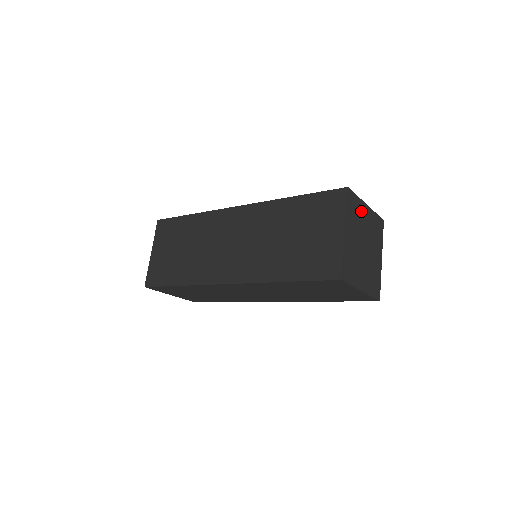
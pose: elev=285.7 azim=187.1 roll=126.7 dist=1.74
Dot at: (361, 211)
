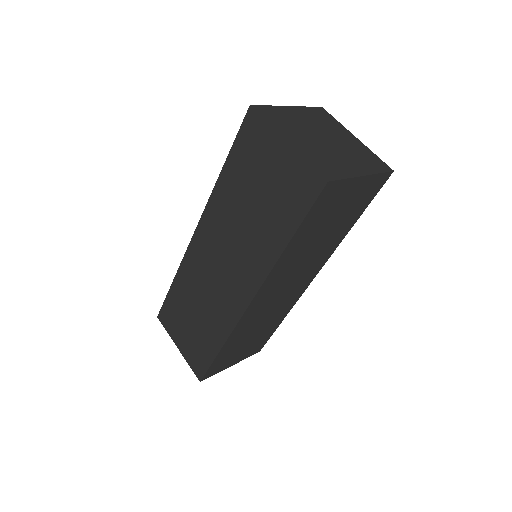
Dot at: (338, 129)
